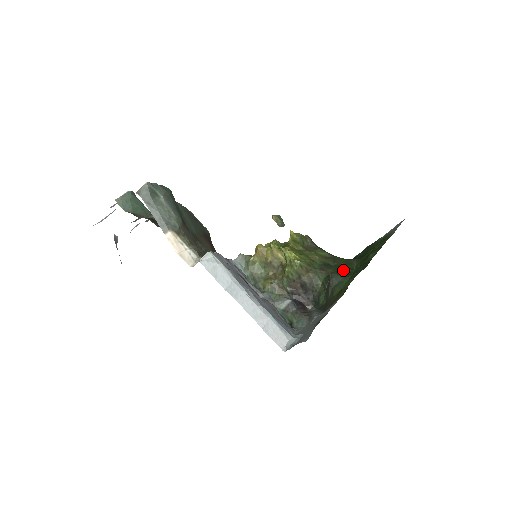
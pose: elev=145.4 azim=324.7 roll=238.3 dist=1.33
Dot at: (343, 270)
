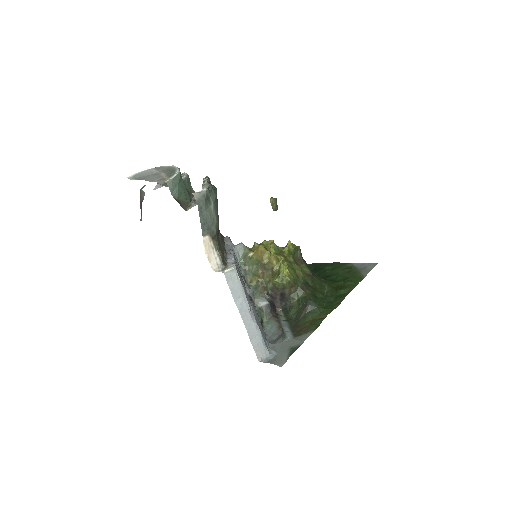
Dot at: (317, 293)
